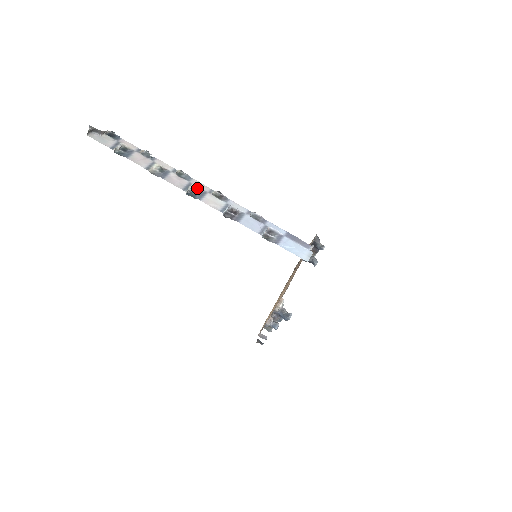
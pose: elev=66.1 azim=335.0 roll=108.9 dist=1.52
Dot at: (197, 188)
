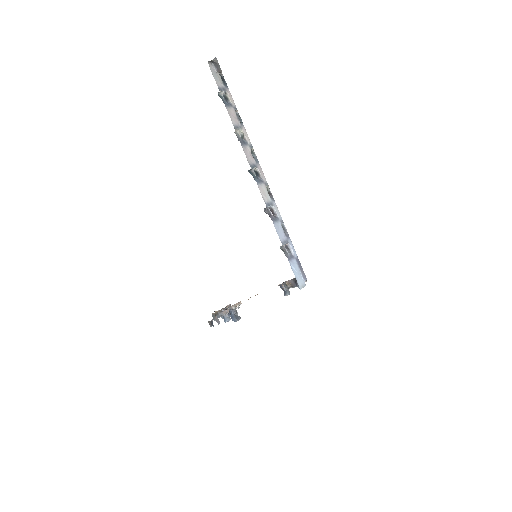
Dot at: (259, 173)
